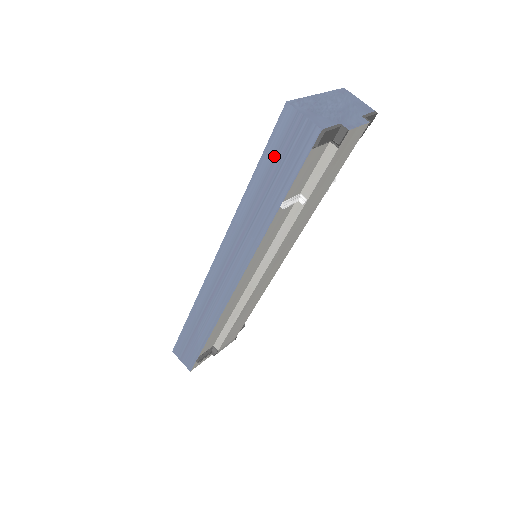
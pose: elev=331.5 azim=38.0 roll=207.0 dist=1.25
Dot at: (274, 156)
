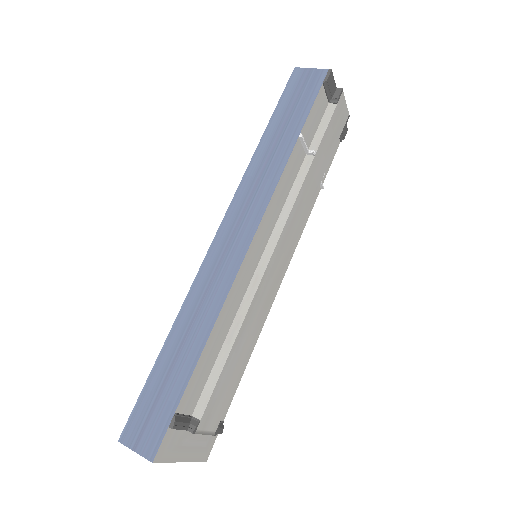
Dot at: (288, 103)
